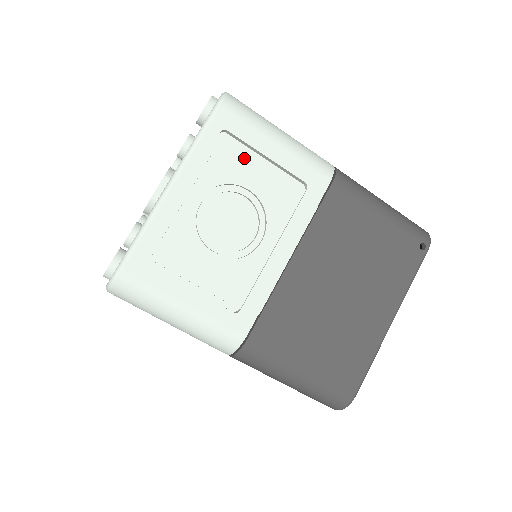
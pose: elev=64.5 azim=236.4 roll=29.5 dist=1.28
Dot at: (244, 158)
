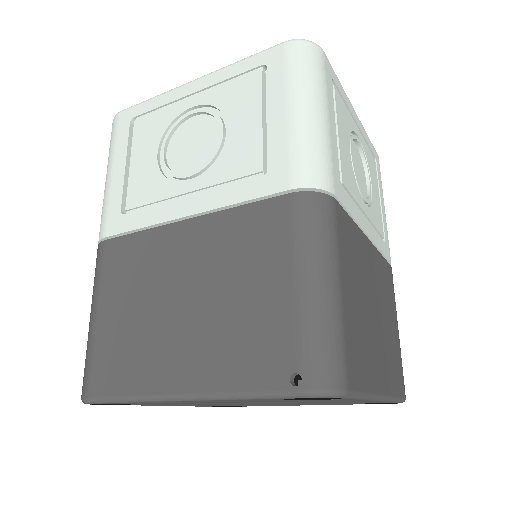
Dot at: (253, 100)
